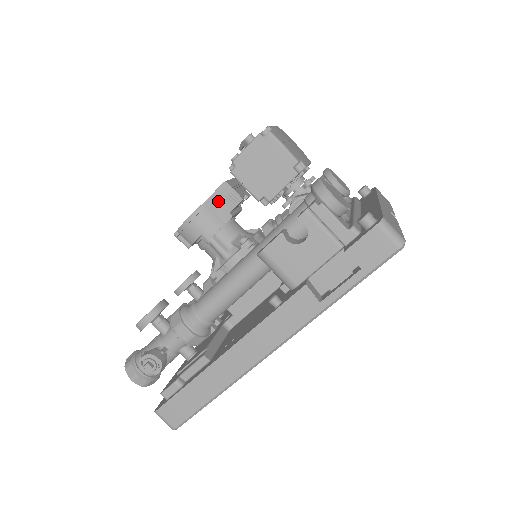
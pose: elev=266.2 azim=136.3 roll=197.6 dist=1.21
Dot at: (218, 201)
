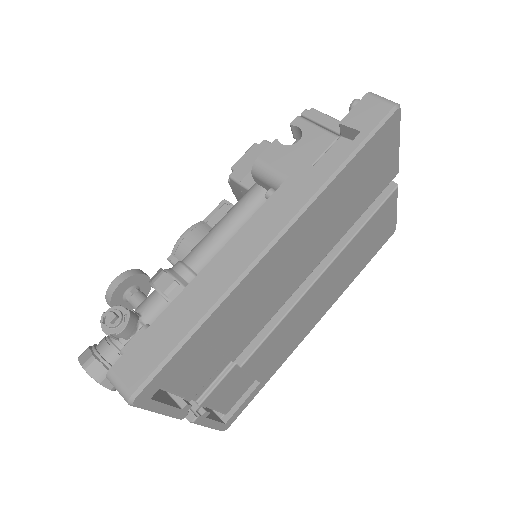
Dot at: (216, 217)
